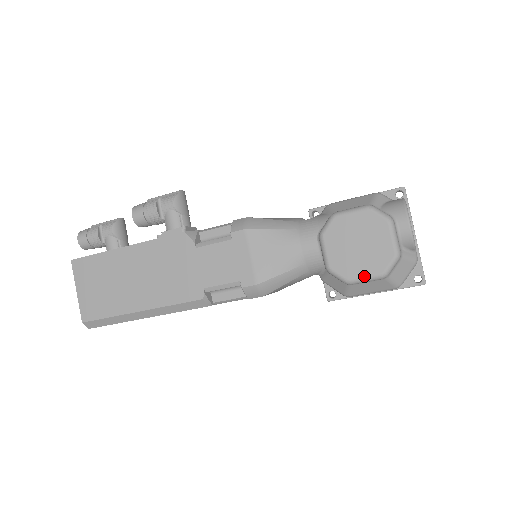
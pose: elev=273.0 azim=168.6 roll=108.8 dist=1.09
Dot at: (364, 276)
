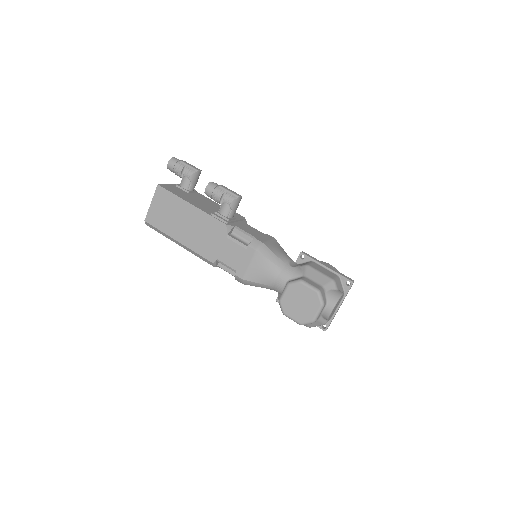
Dot at: (292, 318)
